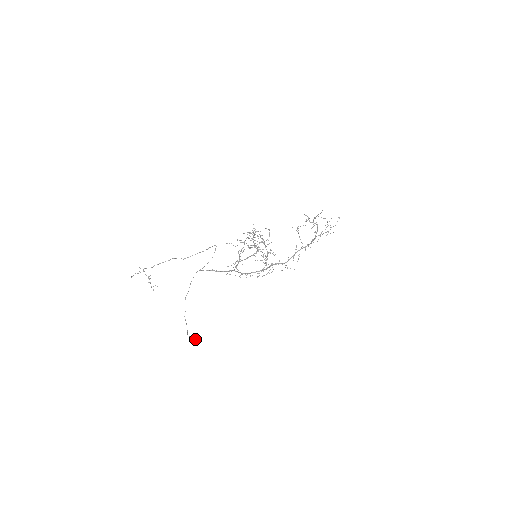
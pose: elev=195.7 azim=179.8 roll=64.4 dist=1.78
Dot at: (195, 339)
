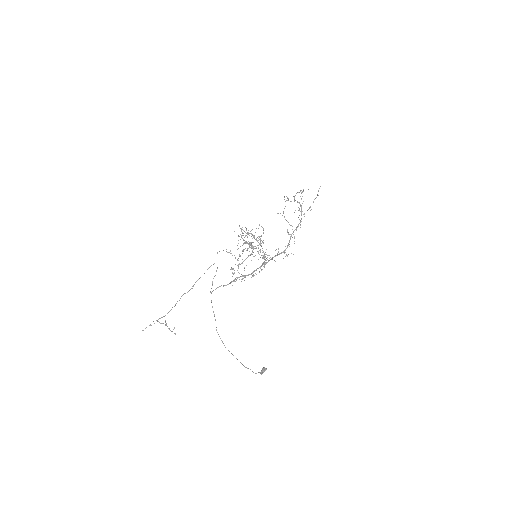
Dot at: occluded
